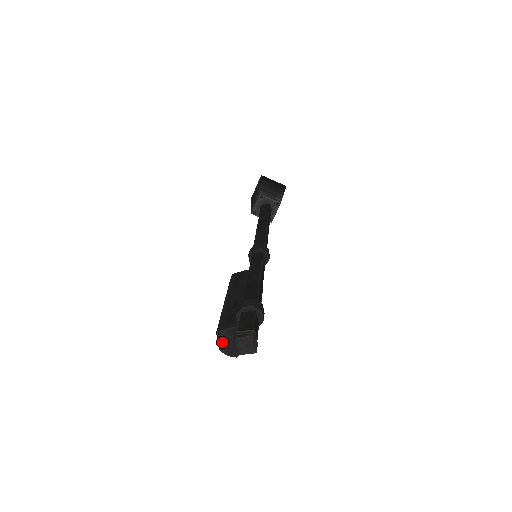
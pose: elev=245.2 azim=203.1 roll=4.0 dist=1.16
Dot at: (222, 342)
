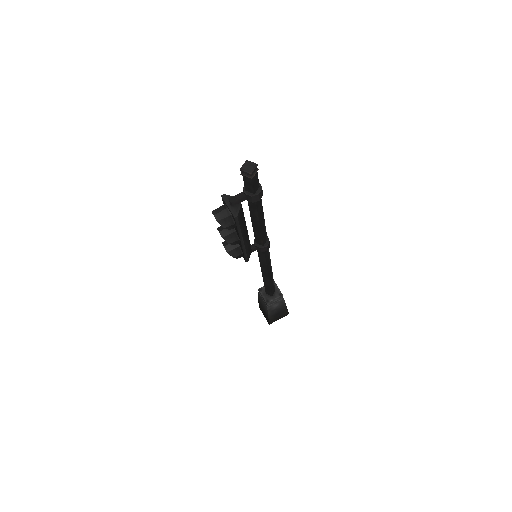
Dot at: (218, 208)
